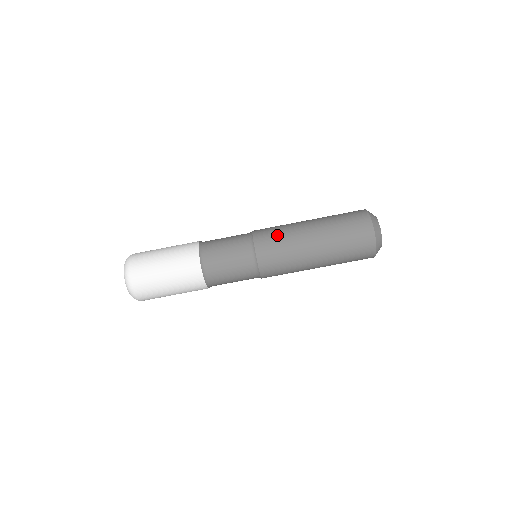
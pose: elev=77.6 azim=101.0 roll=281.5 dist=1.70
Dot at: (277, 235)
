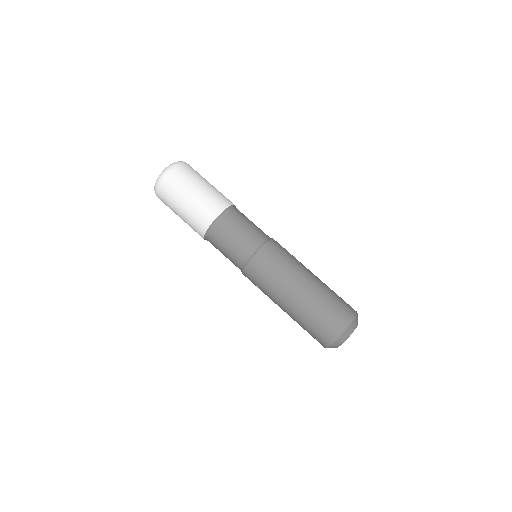
Dot at: (289, 253)
